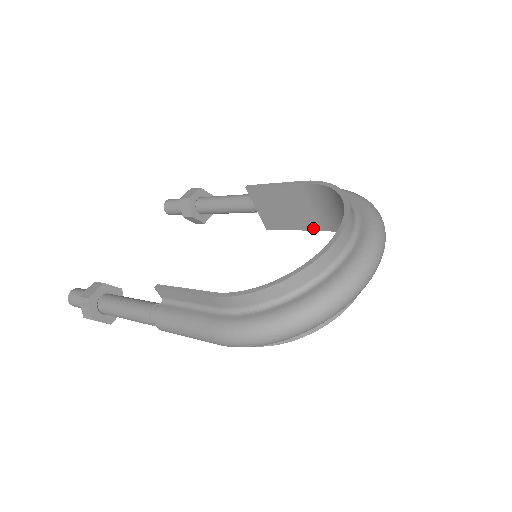
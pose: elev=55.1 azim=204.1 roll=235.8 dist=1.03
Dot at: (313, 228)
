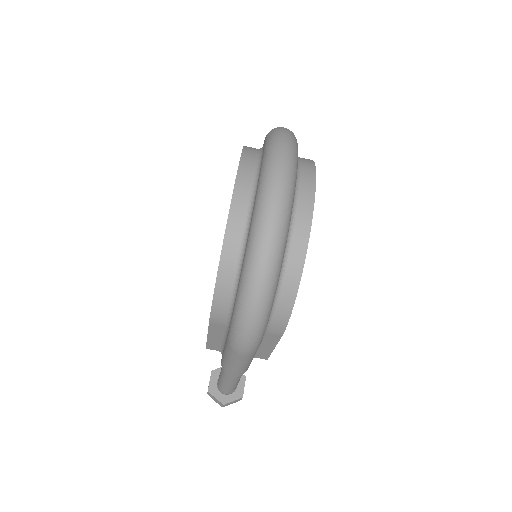
Dot at: occluded
